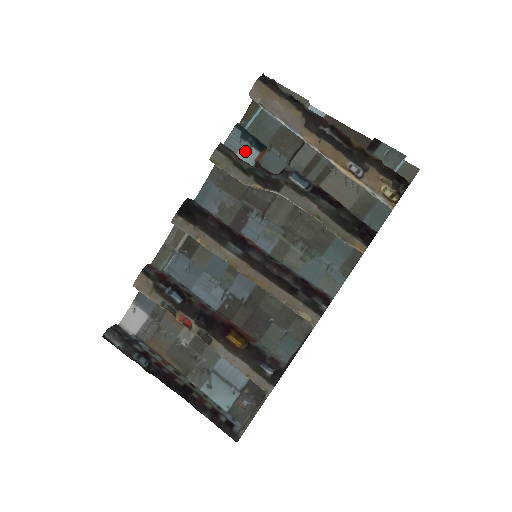
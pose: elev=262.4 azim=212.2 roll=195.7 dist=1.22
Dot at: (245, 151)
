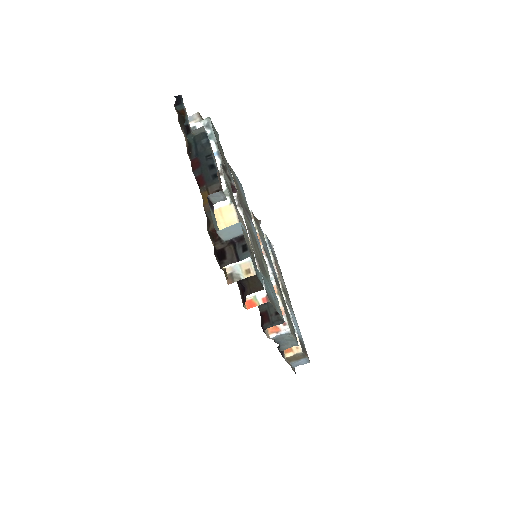
Dot at: occluded
